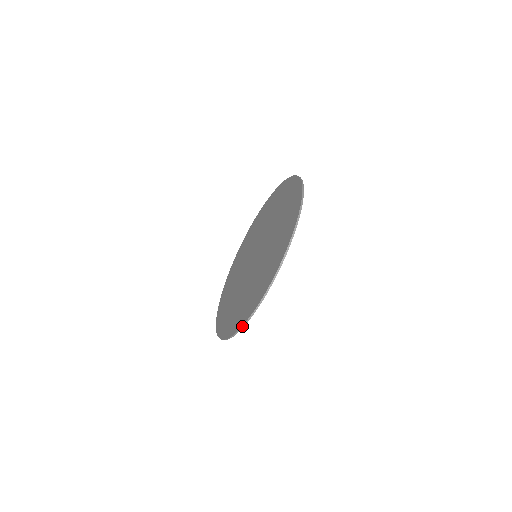
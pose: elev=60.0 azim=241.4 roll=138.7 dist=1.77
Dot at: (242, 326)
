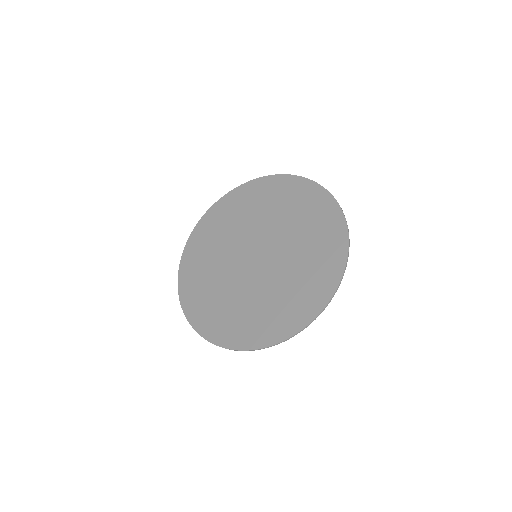
Dot at: (184, 314)
